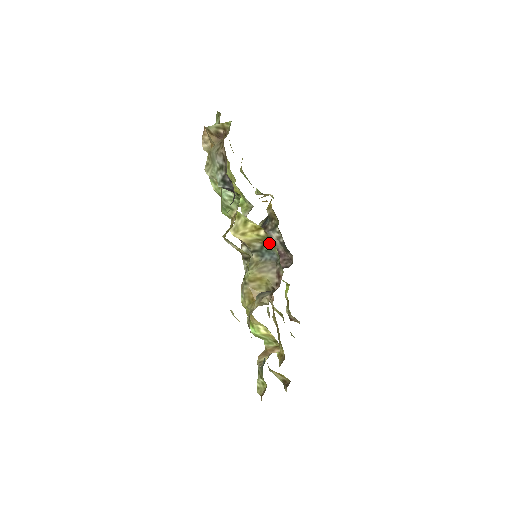
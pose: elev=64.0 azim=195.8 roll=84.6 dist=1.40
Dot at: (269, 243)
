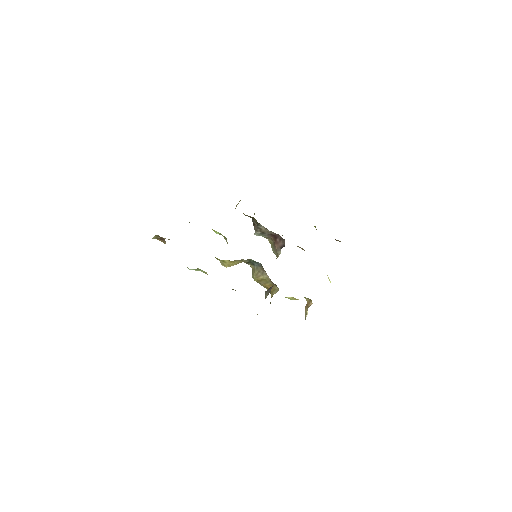
Dot at: (249, 259)
